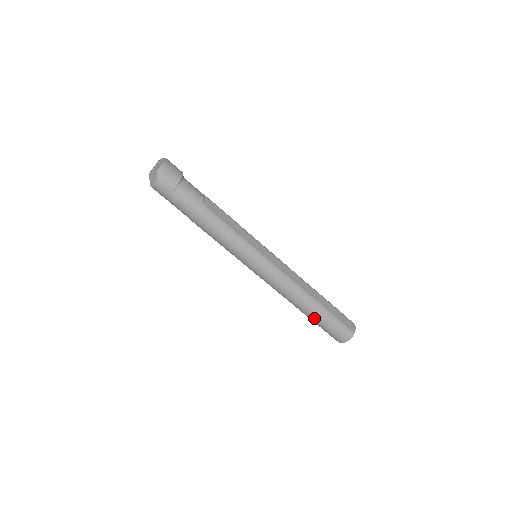
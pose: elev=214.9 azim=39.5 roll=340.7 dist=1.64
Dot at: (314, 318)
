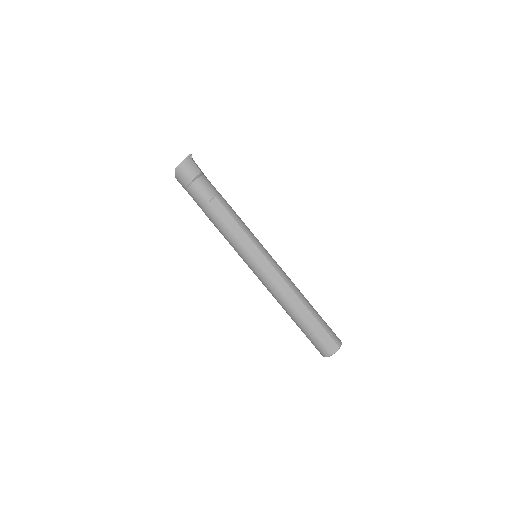
Dot at: (297, 325)
